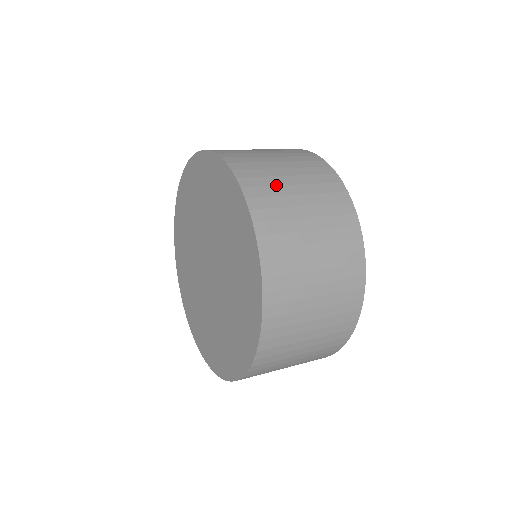
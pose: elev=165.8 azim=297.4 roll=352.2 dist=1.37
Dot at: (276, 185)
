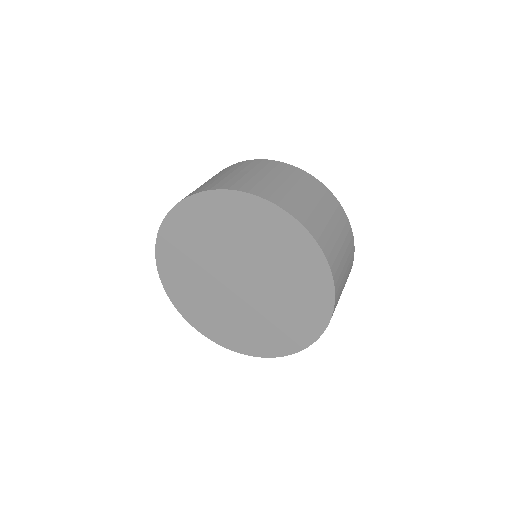
Dot at: (304, 205)
